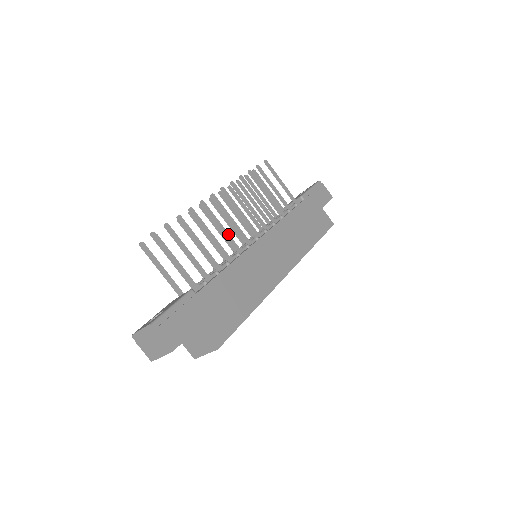
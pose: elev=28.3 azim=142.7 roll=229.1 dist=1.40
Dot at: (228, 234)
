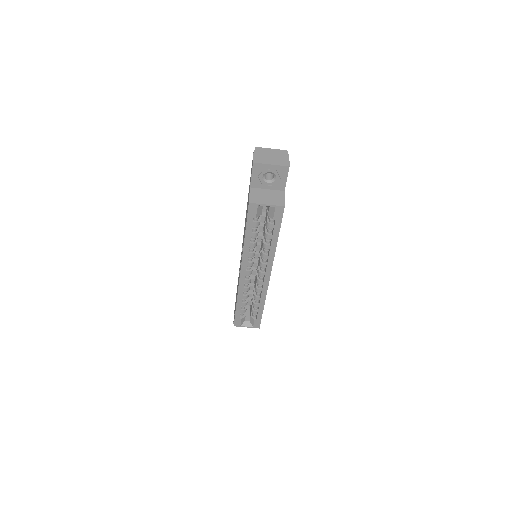
Dot at: occluded
